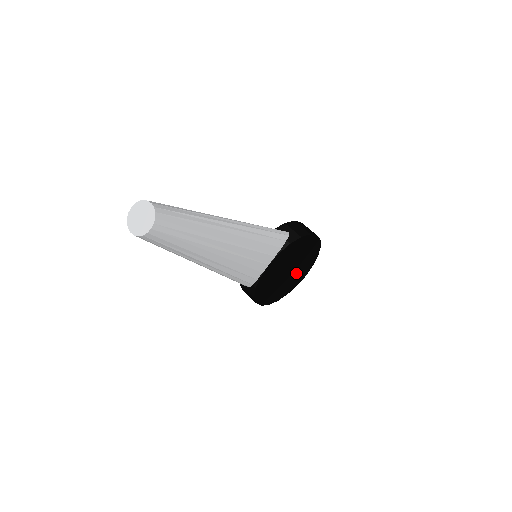
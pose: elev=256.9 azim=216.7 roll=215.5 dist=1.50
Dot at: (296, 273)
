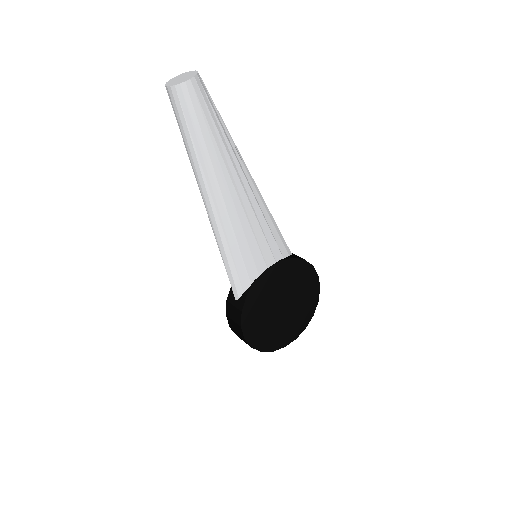
Dot at: (289, 320)
